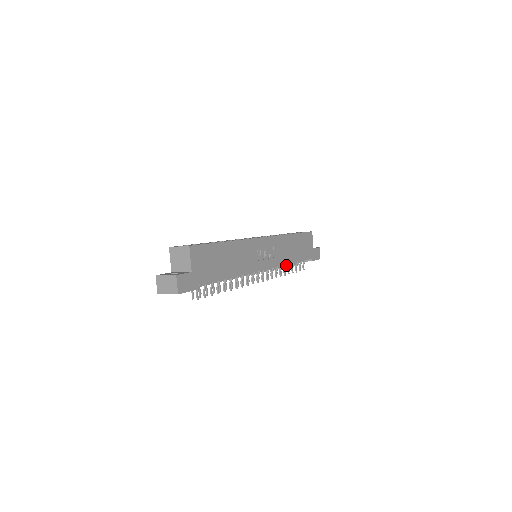
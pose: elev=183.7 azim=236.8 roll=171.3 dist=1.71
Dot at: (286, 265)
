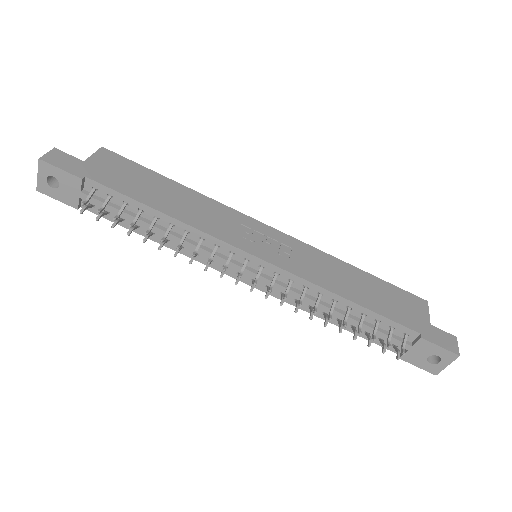
Dot at: (333, 302)
